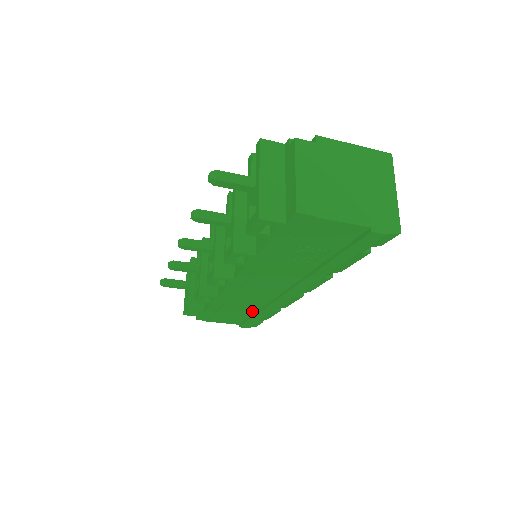
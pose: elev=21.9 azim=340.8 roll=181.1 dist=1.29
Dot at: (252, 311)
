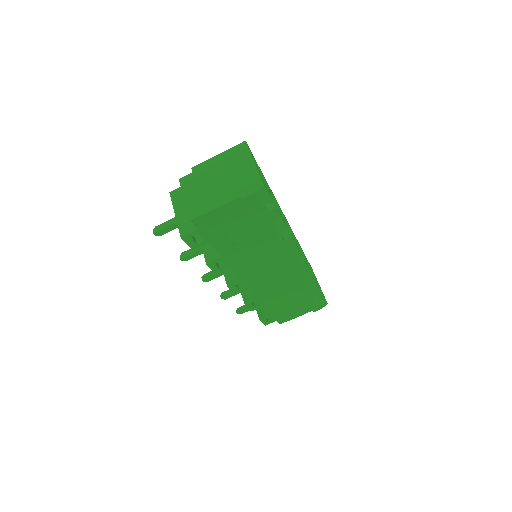
Dot at: (299, 294)
